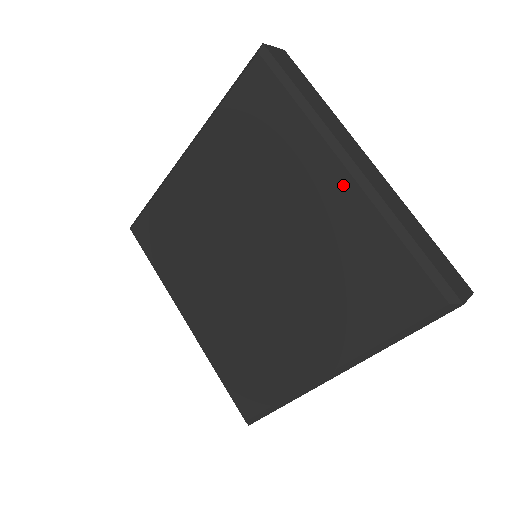
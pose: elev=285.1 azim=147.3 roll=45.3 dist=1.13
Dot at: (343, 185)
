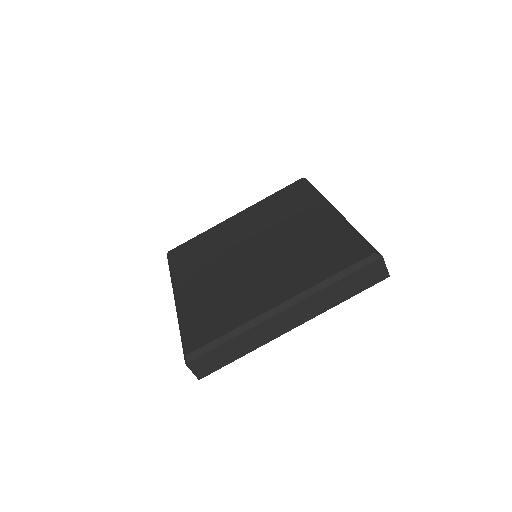
Dot at: (328, 215)
